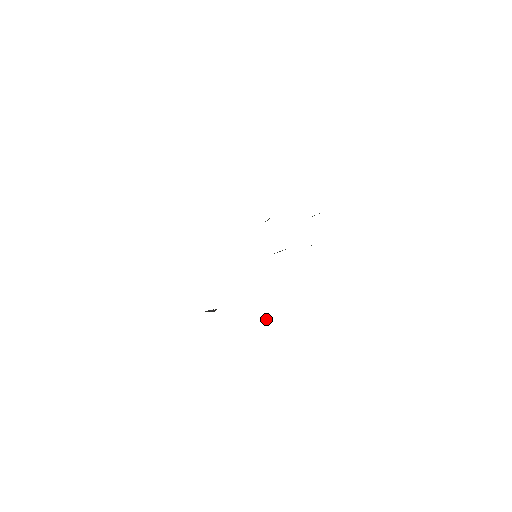
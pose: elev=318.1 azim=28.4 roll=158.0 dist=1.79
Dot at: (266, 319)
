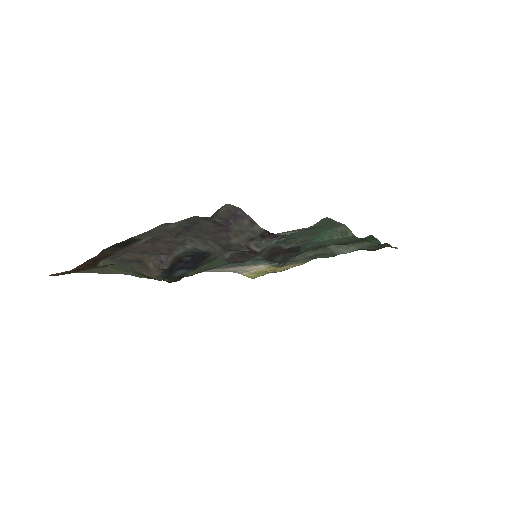
Dot at: (254, 243)
